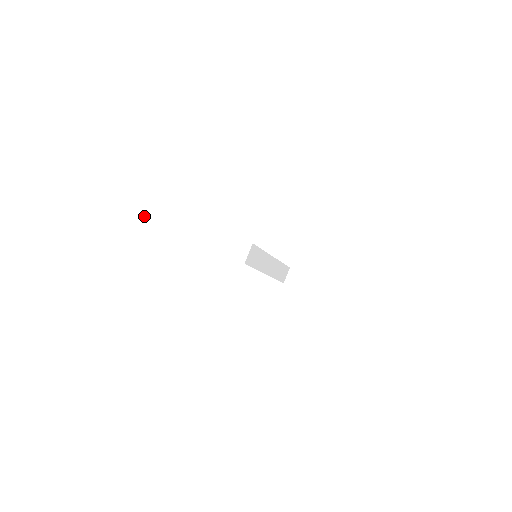
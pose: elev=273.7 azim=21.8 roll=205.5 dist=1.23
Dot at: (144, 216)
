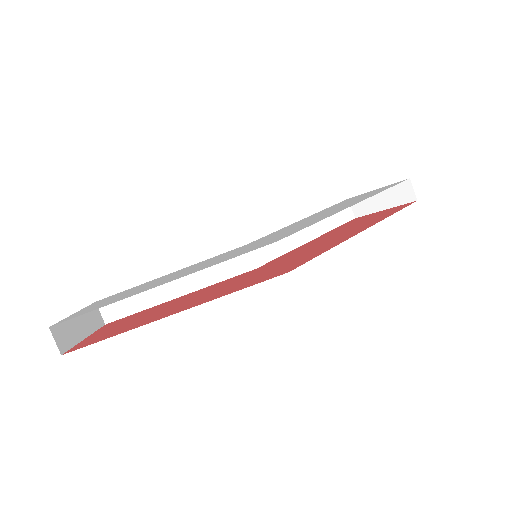
Dot at: (139, 306)
